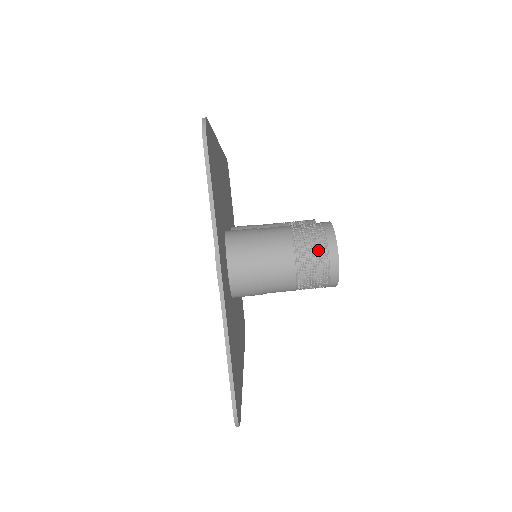
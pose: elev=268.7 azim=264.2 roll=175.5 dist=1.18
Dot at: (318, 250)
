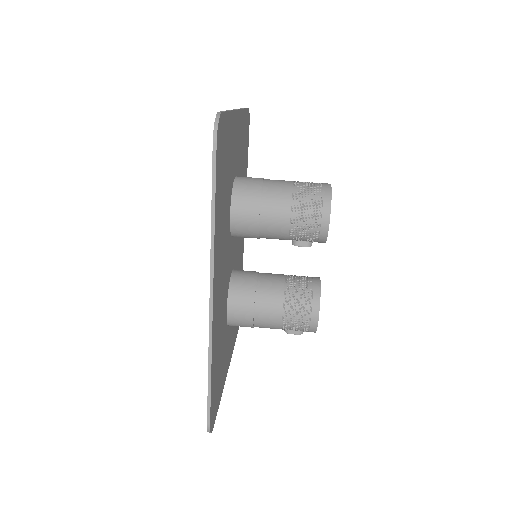
Dot at: occluded
